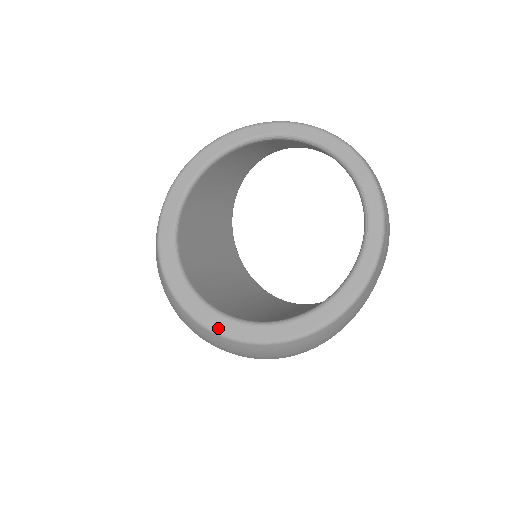
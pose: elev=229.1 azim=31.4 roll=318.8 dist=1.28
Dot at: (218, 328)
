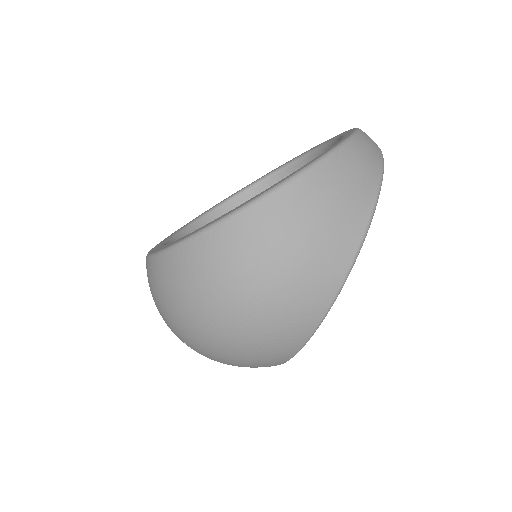
Dot at: occluded
